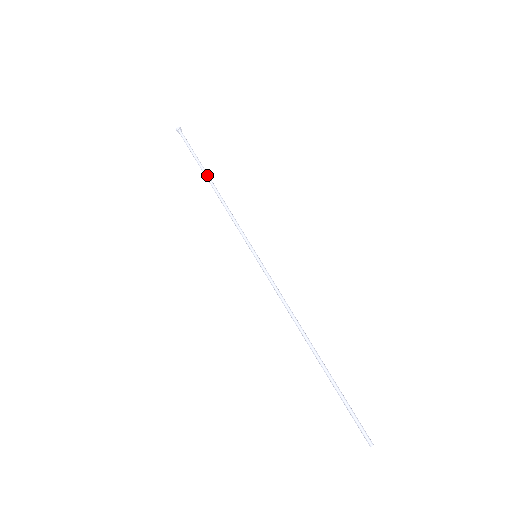
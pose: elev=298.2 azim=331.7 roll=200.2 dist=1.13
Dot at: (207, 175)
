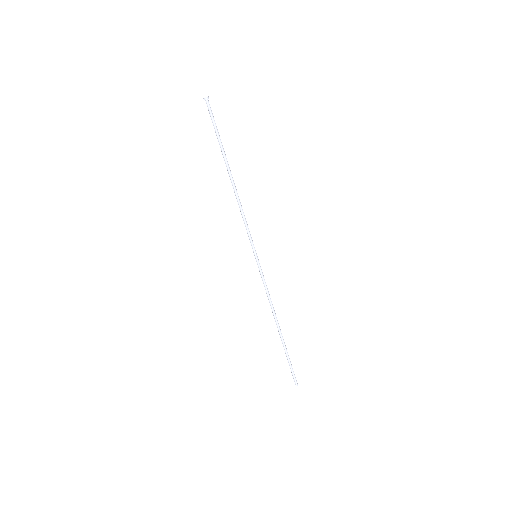
Dot at: (229, 167)
